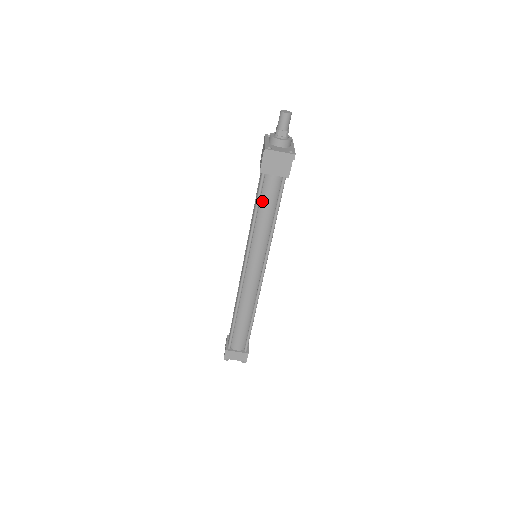
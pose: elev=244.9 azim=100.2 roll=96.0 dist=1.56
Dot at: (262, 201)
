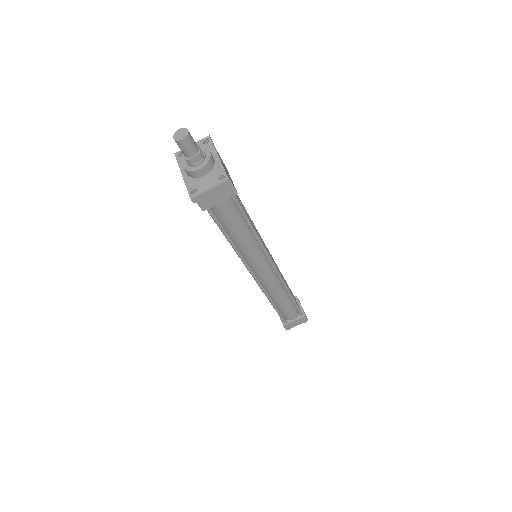
Dot at: (226, 226)
